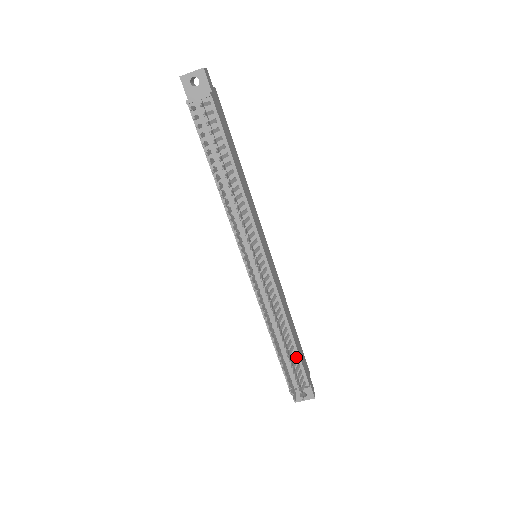
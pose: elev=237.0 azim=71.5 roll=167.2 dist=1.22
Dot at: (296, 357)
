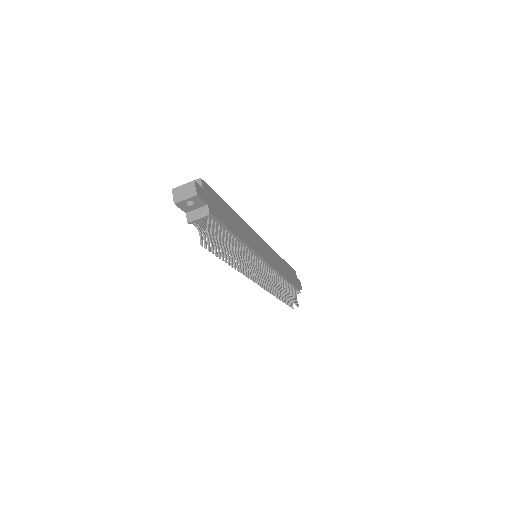
Dot at: (290, 285)
